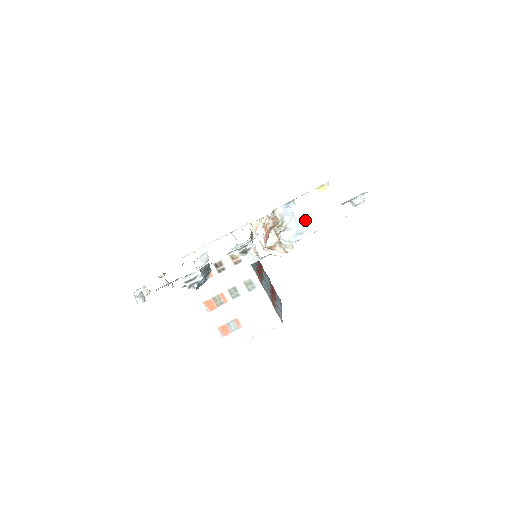
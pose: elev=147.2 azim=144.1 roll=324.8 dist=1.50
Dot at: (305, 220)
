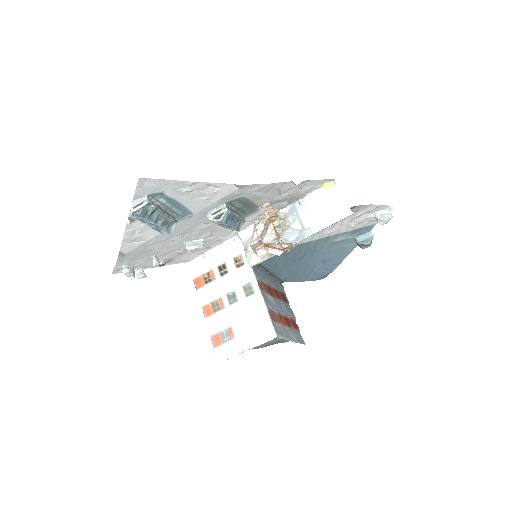
Dot at: (309, 220)
